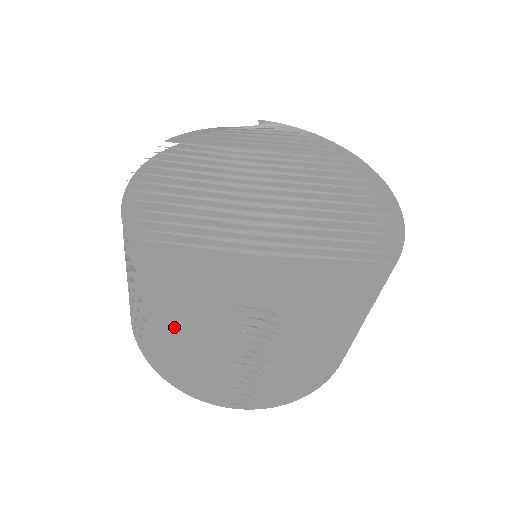
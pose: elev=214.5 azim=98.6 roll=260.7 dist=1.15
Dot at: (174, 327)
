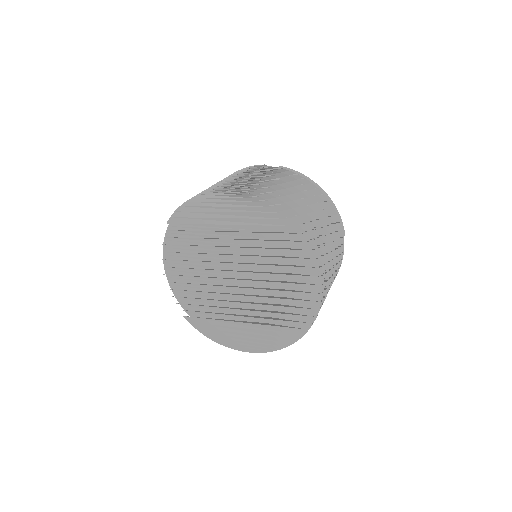
Dot at: occluded
